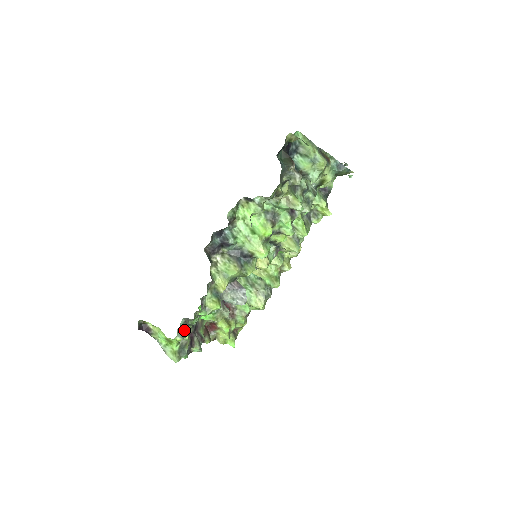
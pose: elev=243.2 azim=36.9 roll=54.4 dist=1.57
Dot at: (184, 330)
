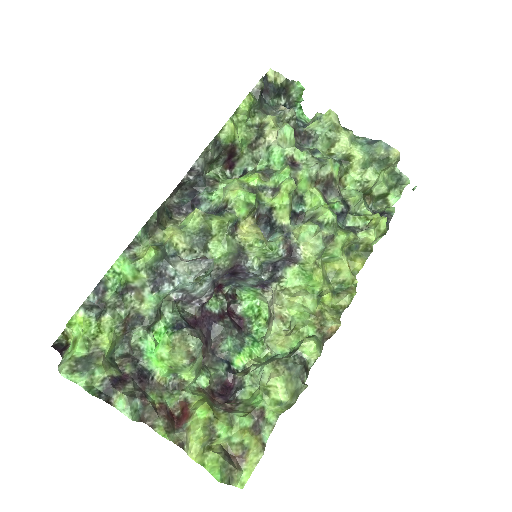
Dot at: (96, 305)
